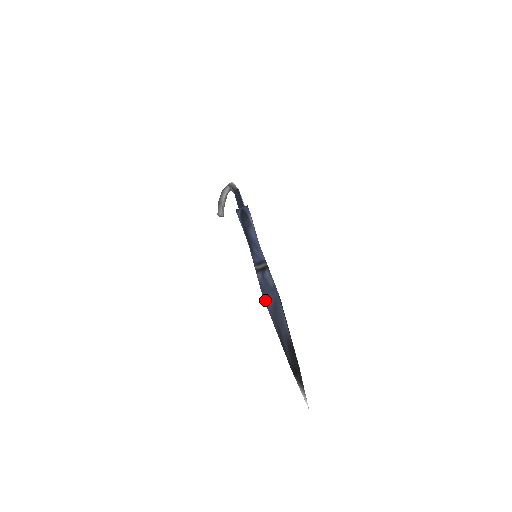
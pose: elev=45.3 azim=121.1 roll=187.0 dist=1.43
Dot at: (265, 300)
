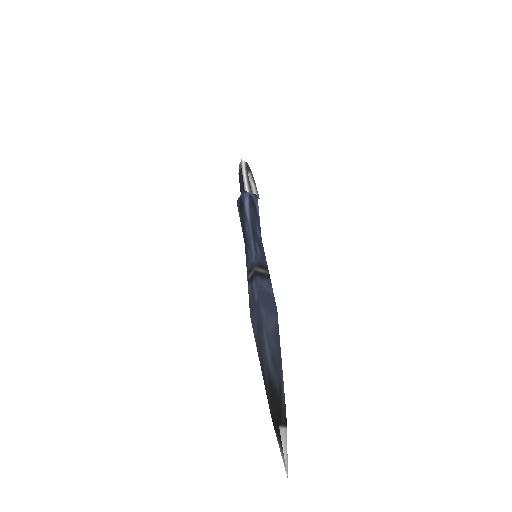
Dot at: (252, 323)
